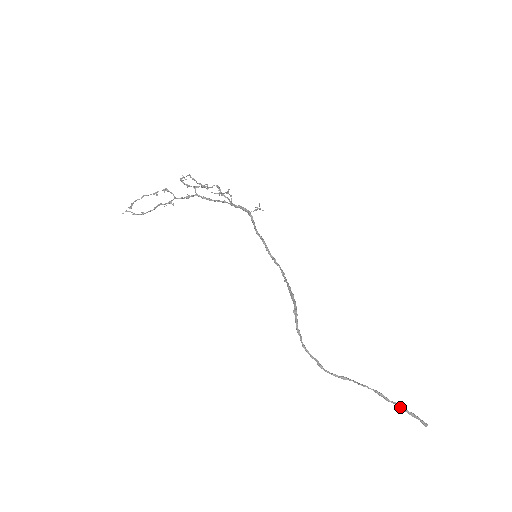
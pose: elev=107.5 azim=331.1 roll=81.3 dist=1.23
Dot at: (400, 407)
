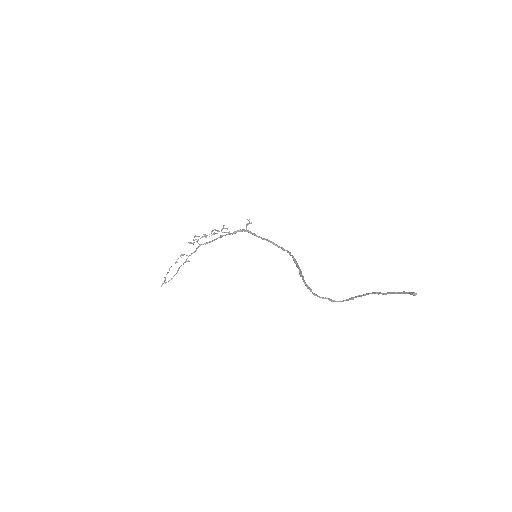
Dot at: (393, 293)
